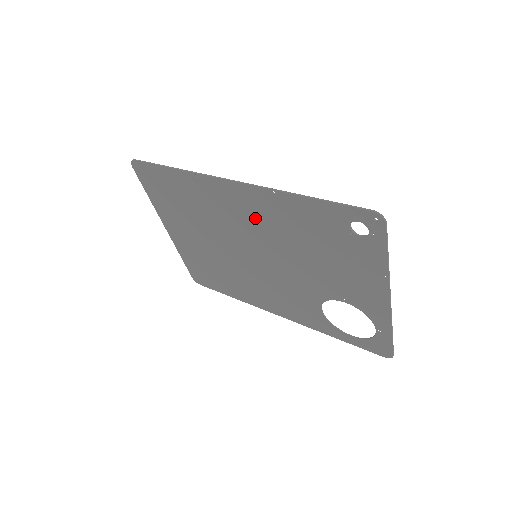
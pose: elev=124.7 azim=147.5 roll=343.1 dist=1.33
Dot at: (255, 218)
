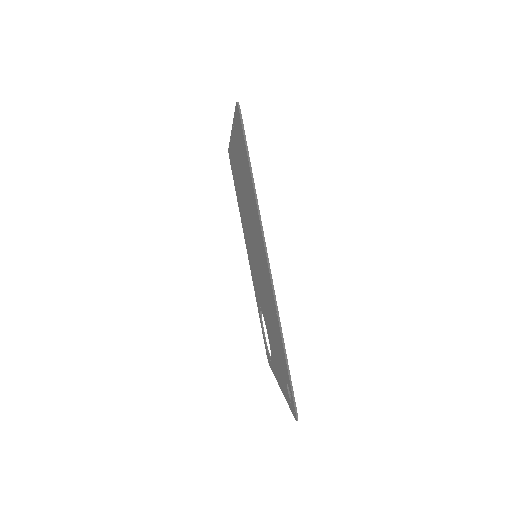
Dot at: (265, 276)
